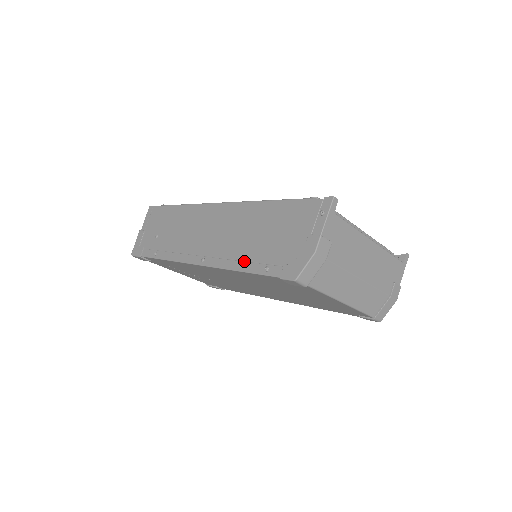
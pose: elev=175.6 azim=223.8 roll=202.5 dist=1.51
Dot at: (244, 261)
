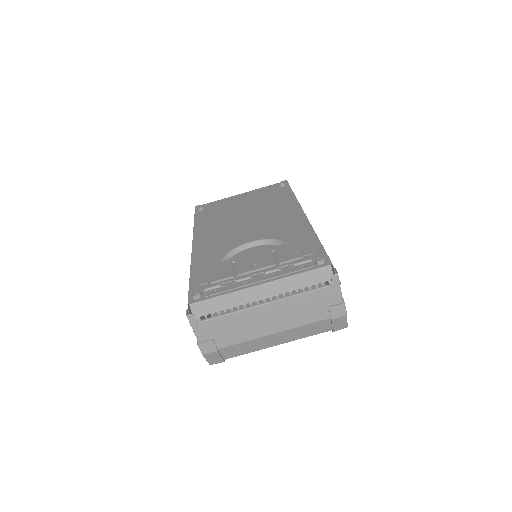
Dot at: (207, 317)
